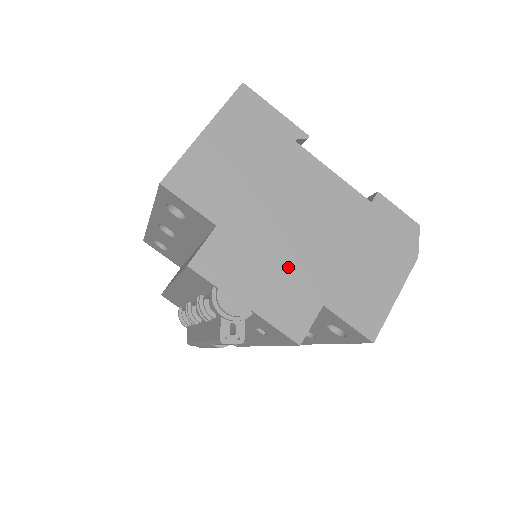
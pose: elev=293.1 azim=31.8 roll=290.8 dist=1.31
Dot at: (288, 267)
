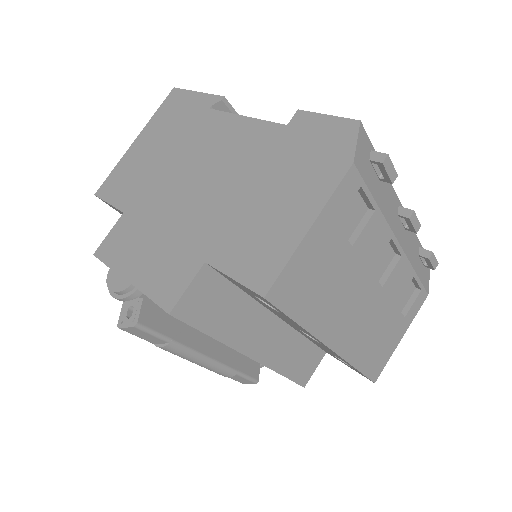
Dot at: (176, 230)
